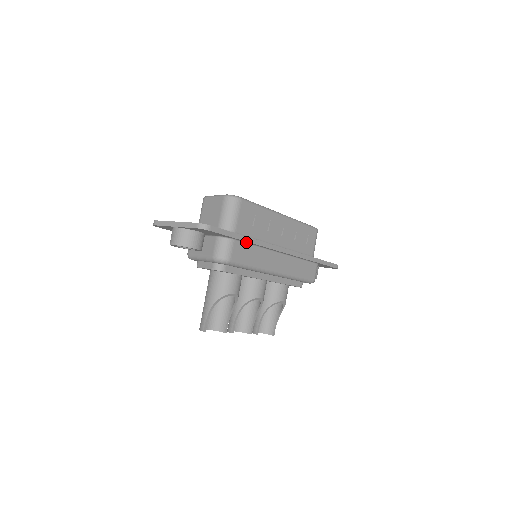
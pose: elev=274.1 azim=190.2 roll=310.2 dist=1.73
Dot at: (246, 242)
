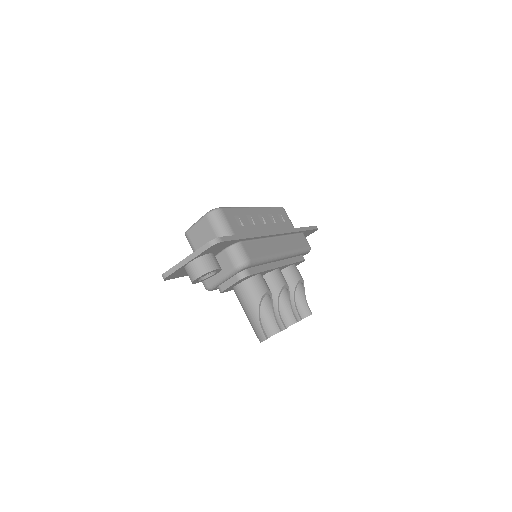
Dot at: (249, 240)
